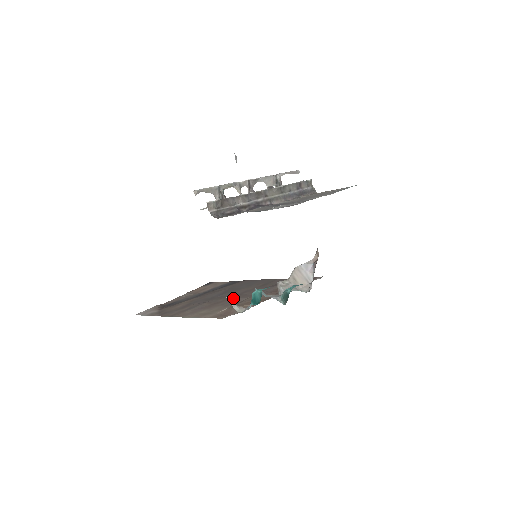
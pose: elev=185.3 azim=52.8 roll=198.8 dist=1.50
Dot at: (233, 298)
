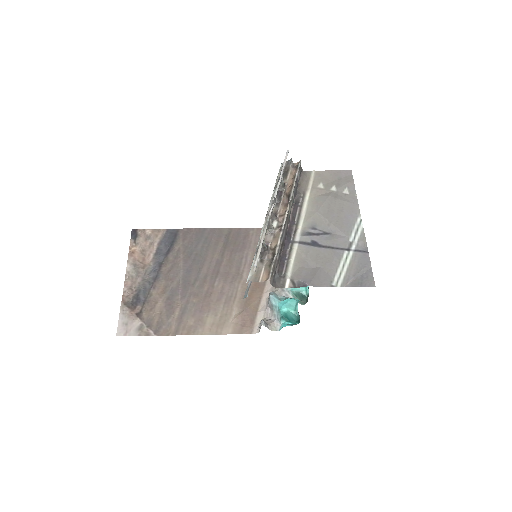
Dot at: (218, 283)
